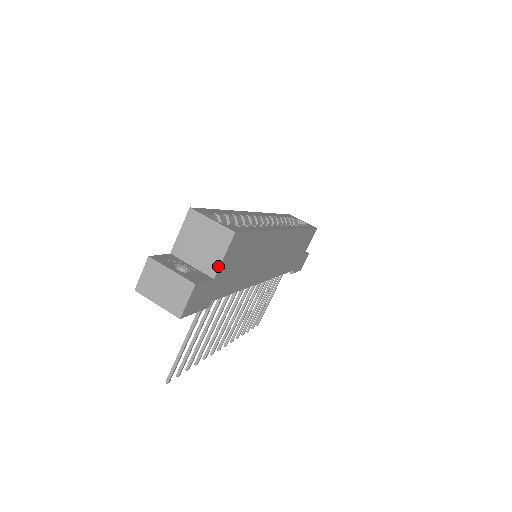
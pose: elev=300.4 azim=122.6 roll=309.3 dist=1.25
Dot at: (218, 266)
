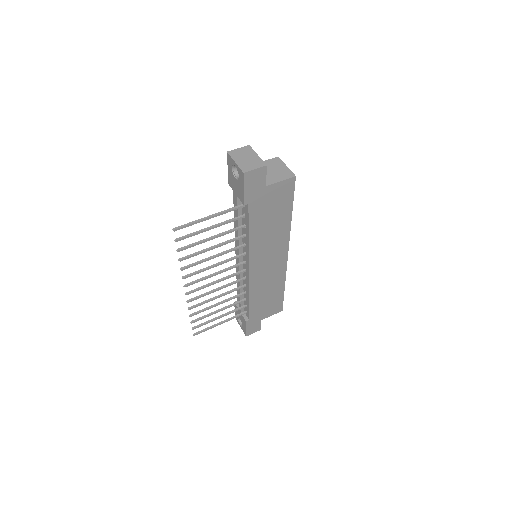
Dot at: (274, 183)
